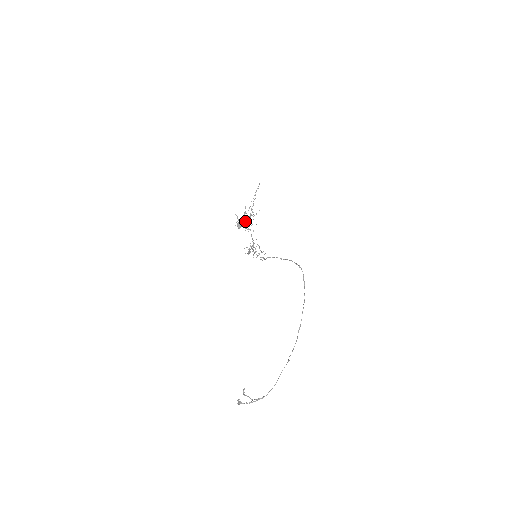
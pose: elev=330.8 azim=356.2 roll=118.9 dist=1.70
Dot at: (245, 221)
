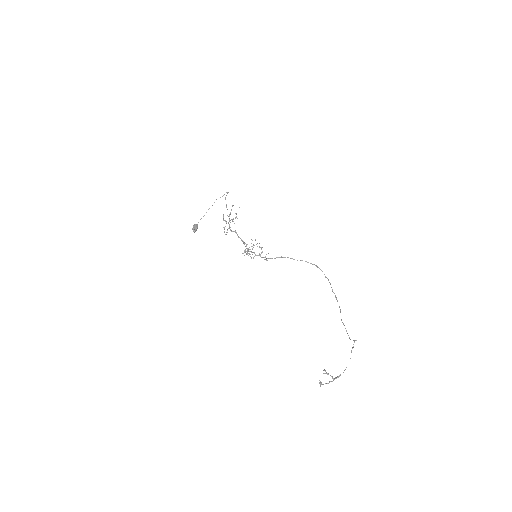
Dot at: occluded
